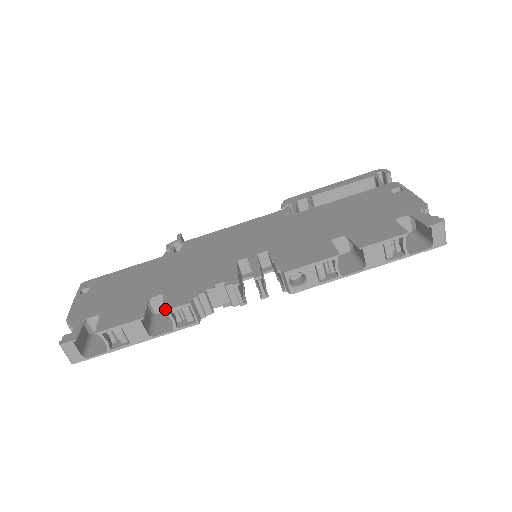
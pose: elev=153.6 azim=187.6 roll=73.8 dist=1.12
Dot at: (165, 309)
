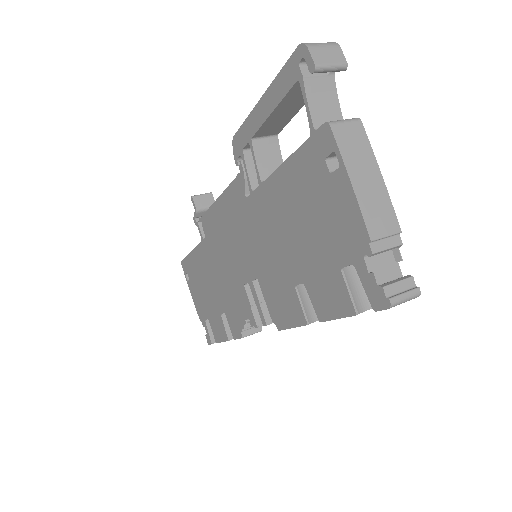
Dot at: (234, 338)
